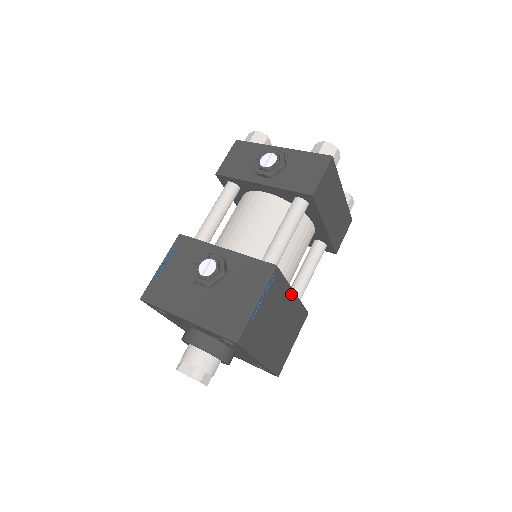
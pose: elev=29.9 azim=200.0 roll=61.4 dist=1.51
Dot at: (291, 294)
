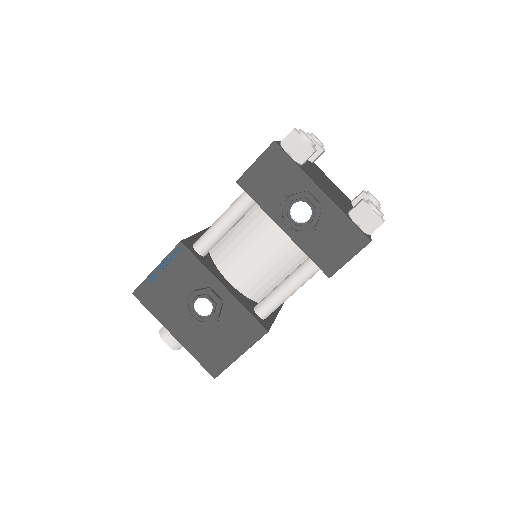
Dot at: occluded
